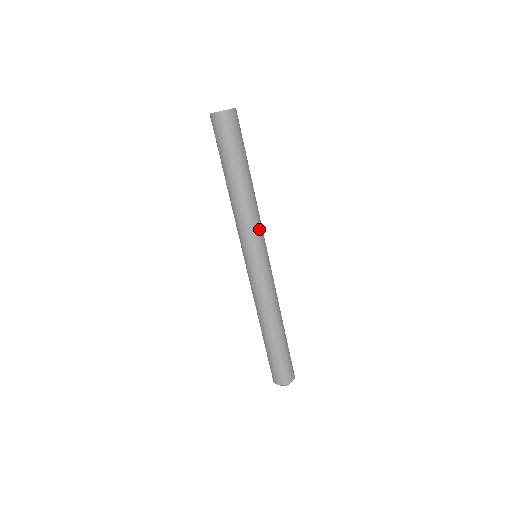
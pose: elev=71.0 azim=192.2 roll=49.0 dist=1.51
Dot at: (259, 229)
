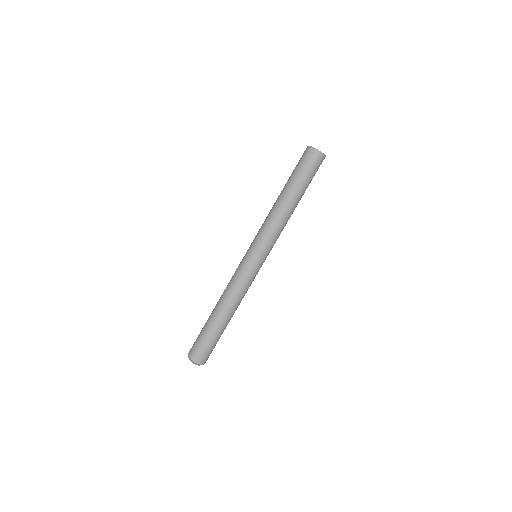
Dot at: occluded
